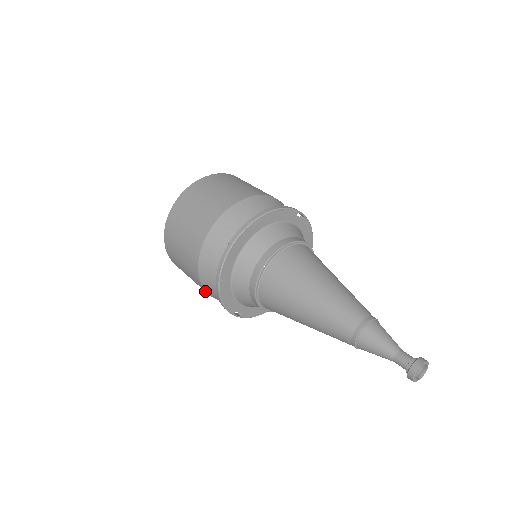
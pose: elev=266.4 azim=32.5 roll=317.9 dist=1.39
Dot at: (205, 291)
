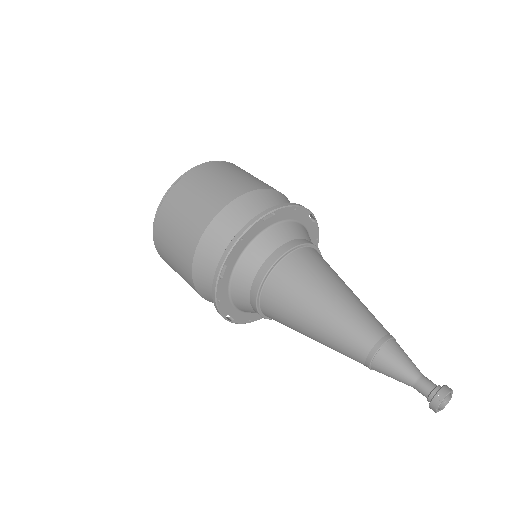
Dot at: (194, 288)
